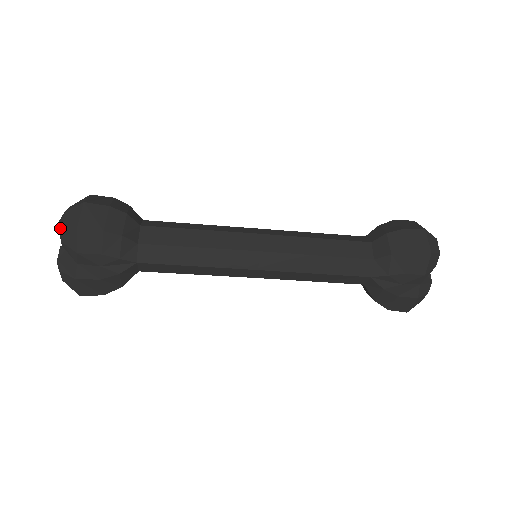
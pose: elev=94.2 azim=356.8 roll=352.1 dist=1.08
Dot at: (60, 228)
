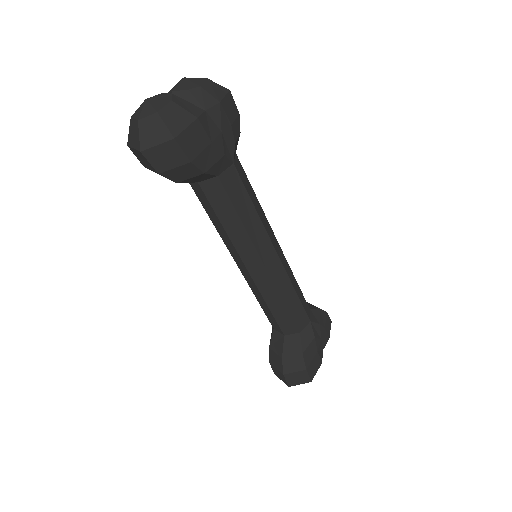
Dot at: (199, 79)
